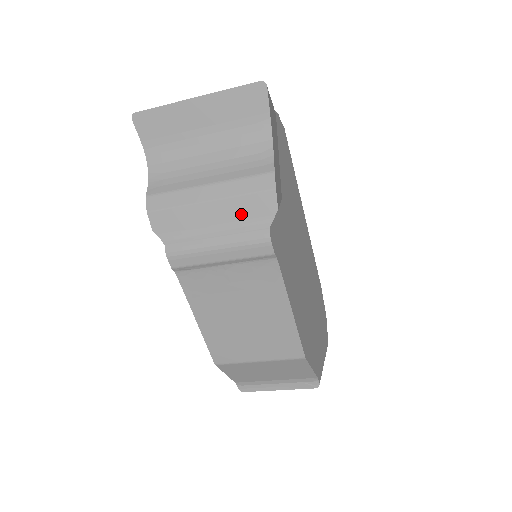
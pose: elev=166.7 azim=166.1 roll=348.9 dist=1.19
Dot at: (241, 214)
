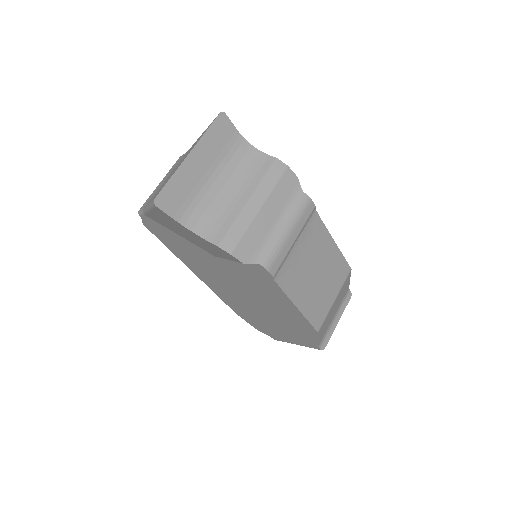
Dot at: (283, 199)
